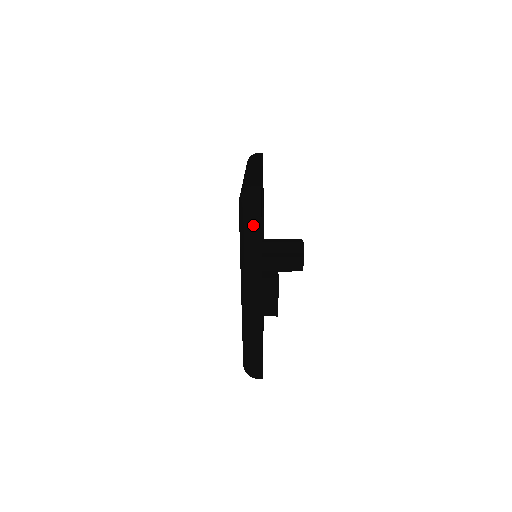
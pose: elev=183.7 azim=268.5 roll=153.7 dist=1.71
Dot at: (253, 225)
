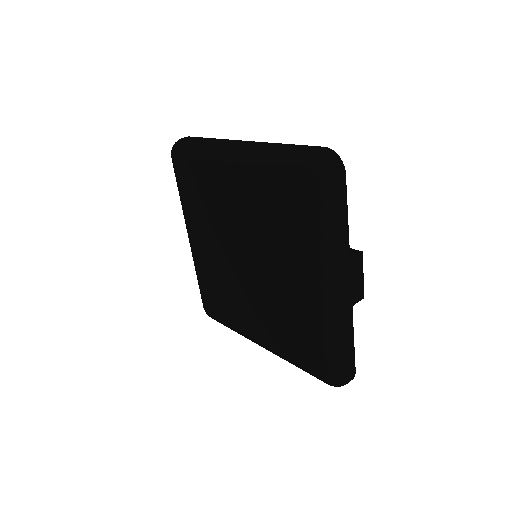
Dot at: (340, 196)
